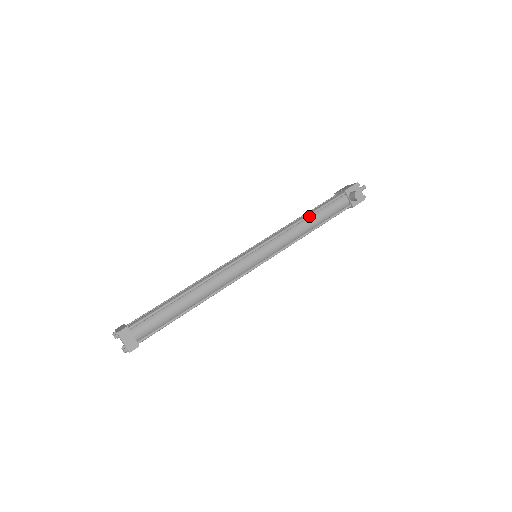
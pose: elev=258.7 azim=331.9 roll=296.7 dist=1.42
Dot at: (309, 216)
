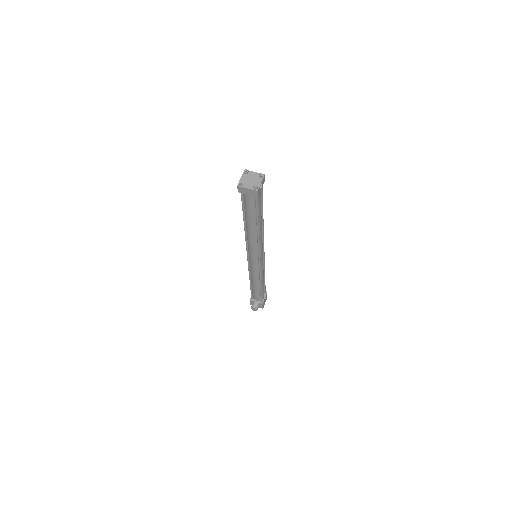
Dot at: occluded
